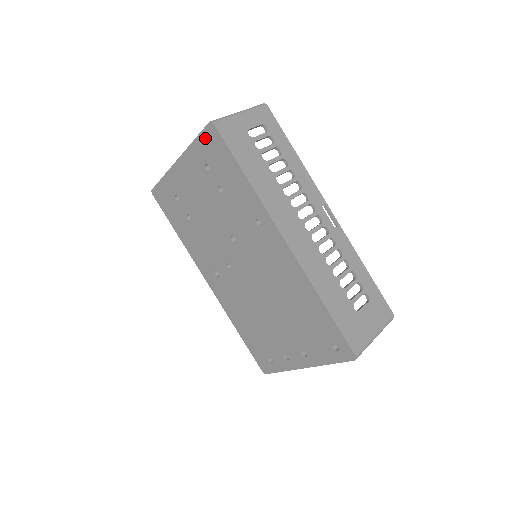
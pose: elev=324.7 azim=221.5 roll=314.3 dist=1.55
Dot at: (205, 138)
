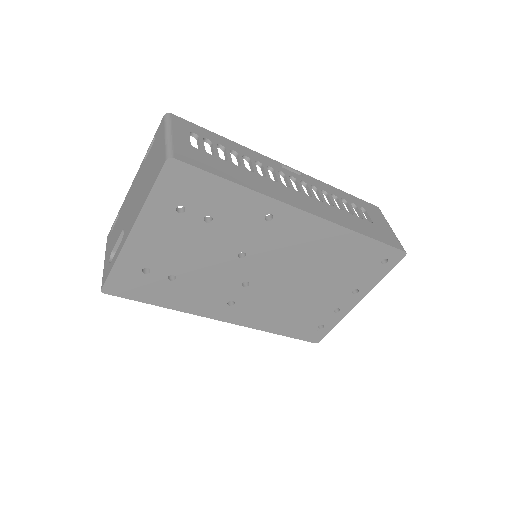
Dot at: (166, 181)
